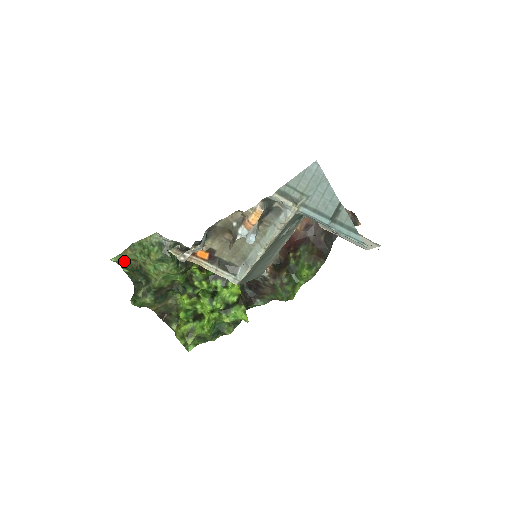
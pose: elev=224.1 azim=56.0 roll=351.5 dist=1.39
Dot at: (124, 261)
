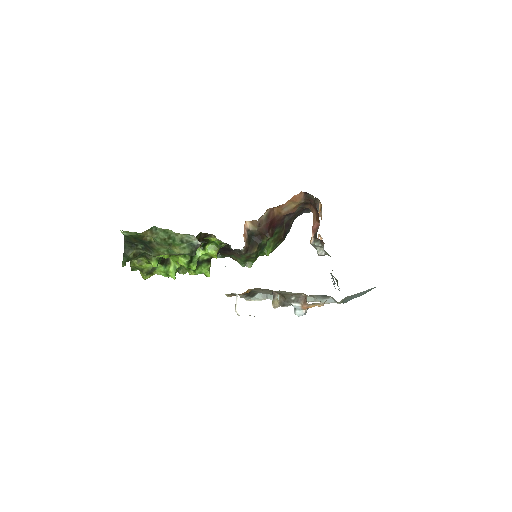
Dot at: occluded
